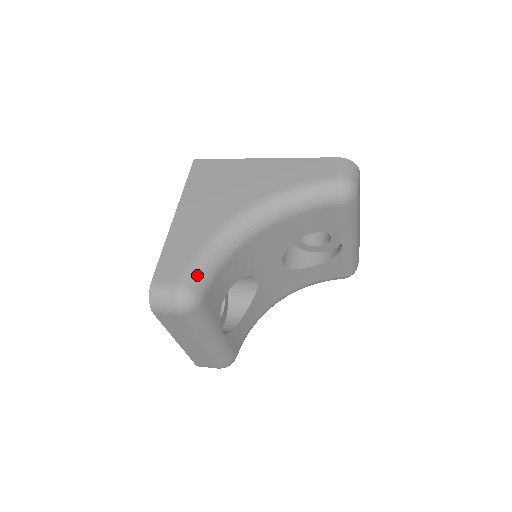
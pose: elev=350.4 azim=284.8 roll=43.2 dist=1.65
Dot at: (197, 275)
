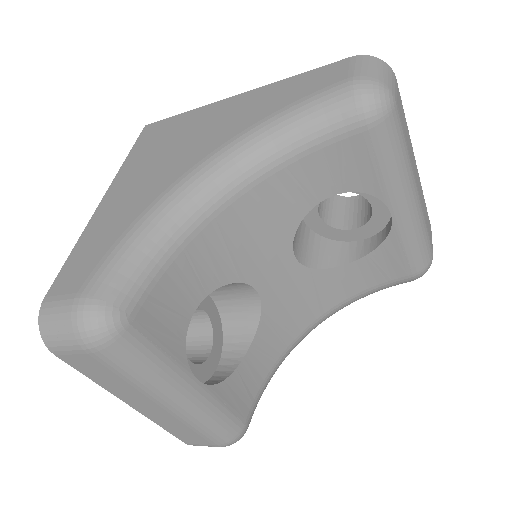
Dot at: (115, 277)
